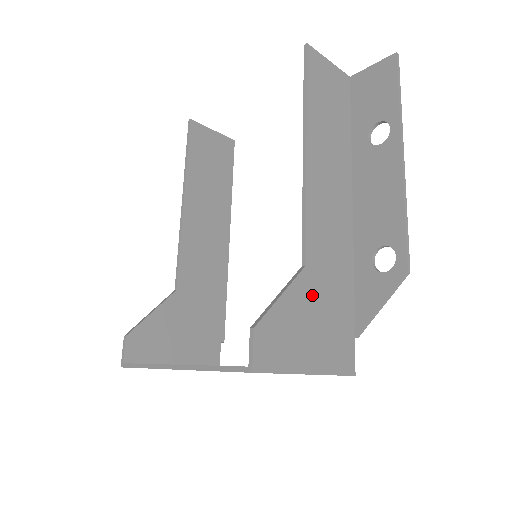
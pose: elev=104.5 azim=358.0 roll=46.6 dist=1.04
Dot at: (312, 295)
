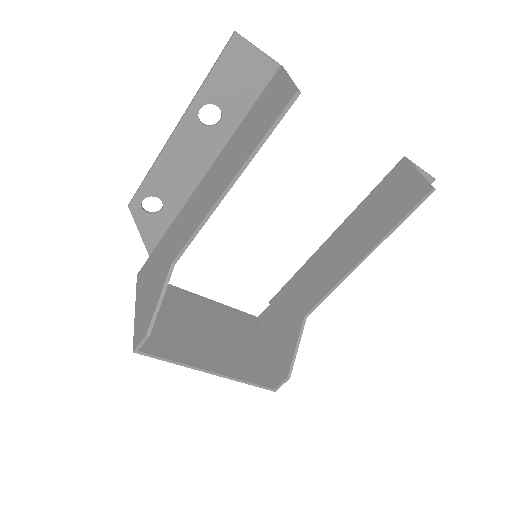
Dot at: (294, 323)
